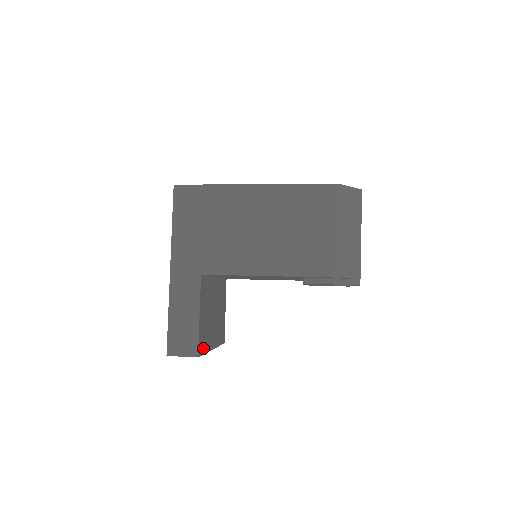
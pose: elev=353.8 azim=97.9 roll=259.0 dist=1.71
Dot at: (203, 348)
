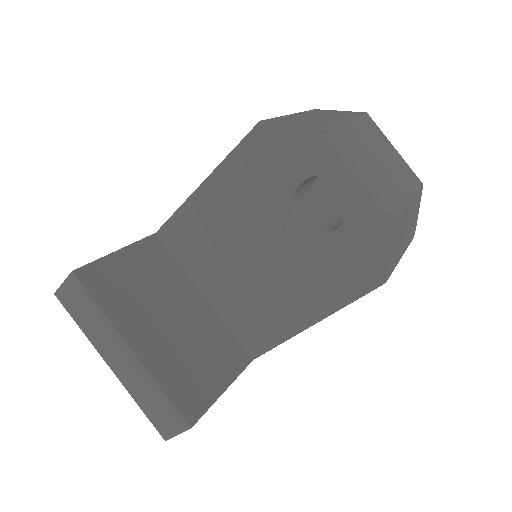
Dot at: (98, 292)
